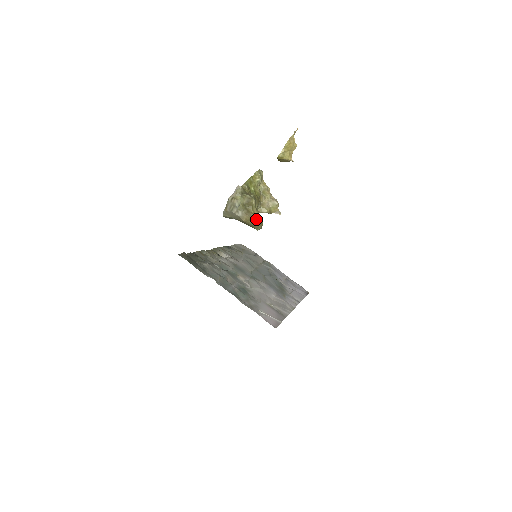
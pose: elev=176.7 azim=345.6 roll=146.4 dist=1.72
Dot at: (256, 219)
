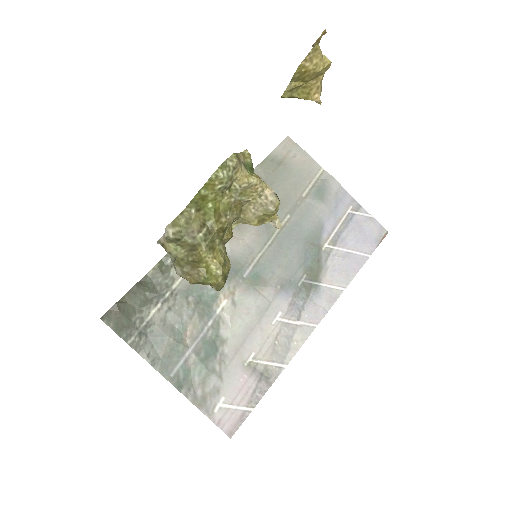
Dot at: (208, 281)
